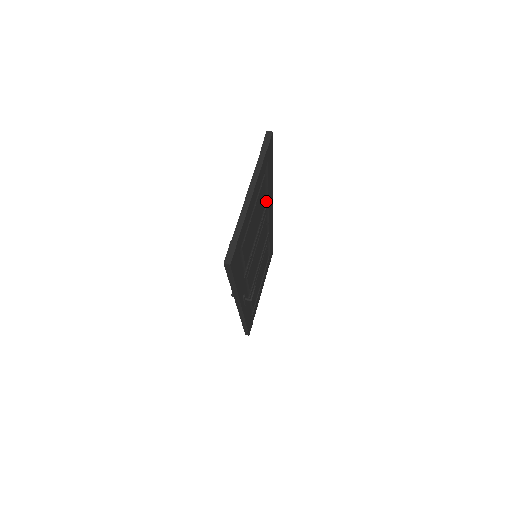
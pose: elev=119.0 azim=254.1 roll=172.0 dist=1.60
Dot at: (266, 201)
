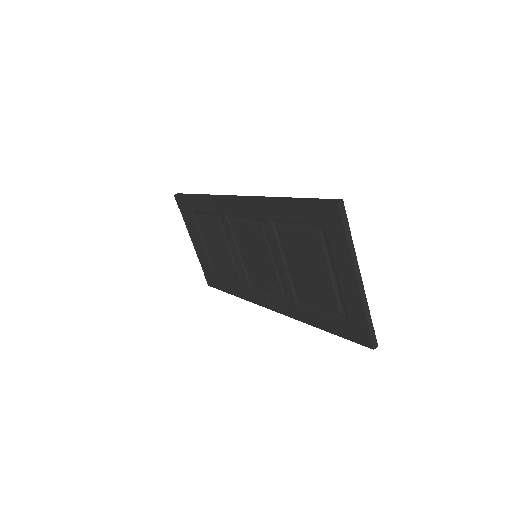
Dot at: (275, 220)
